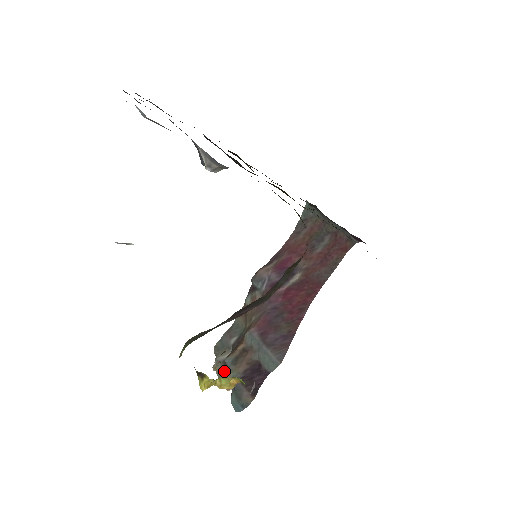
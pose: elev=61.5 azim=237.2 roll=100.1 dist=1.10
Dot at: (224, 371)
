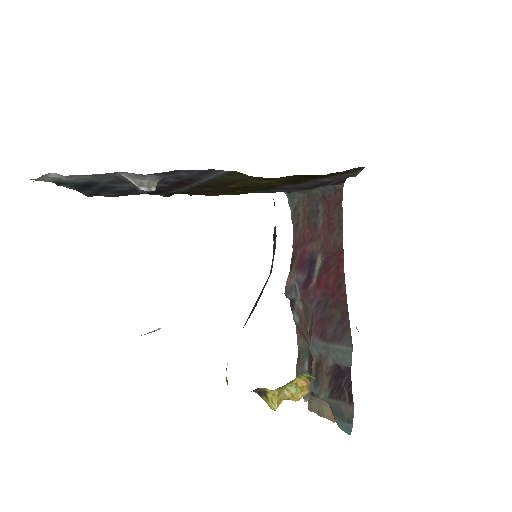
Dot at: (319, 404)
